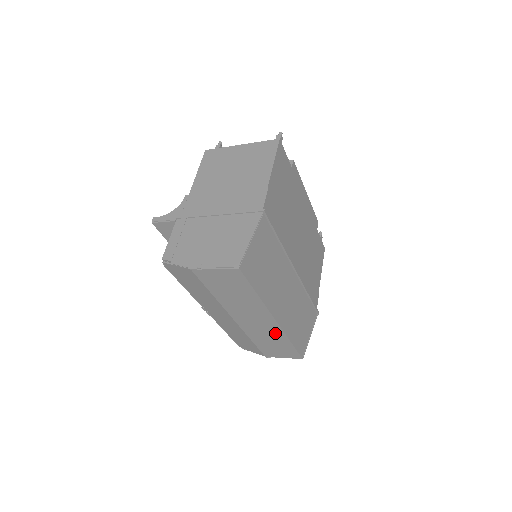
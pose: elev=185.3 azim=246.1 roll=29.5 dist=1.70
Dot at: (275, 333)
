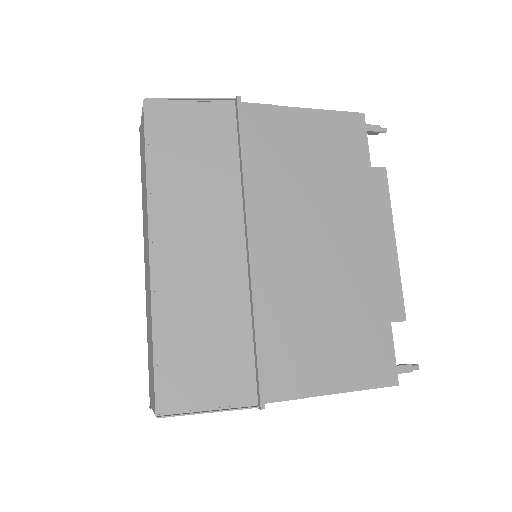
Dot at: occluded
